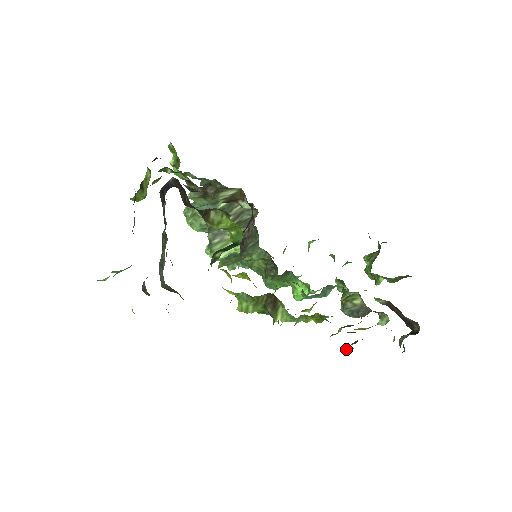
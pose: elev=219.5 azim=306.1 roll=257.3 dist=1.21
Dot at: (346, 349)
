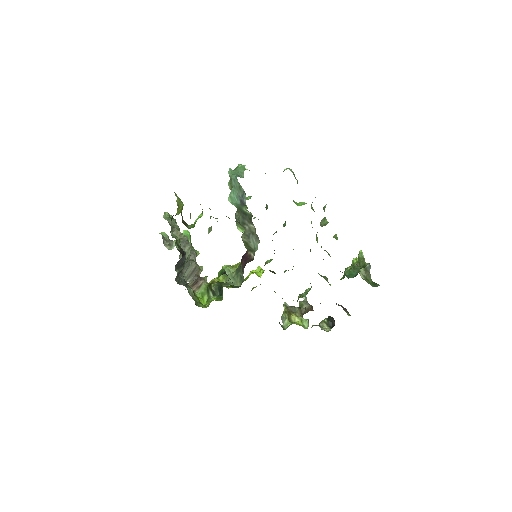
Dot at: occluded
